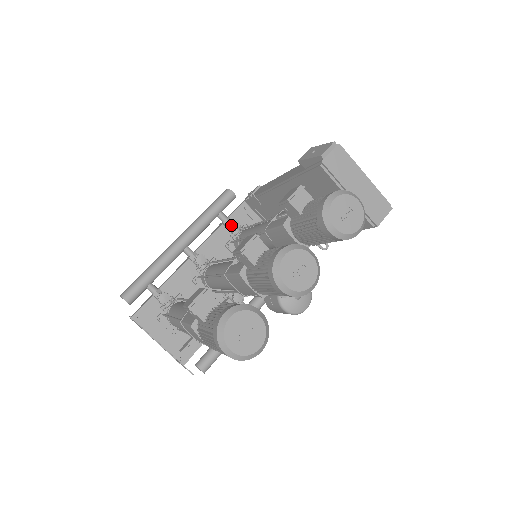
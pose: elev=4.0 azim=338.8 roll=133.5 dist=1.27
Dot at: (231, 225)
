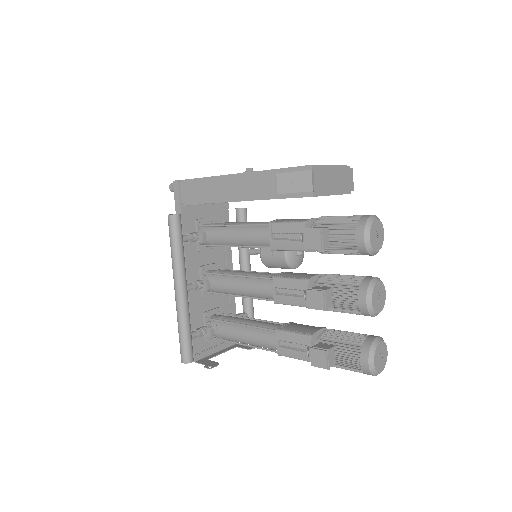
Dot at: (201, 241)
